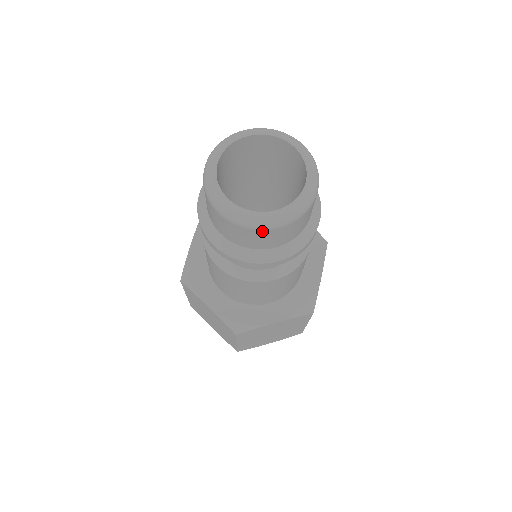
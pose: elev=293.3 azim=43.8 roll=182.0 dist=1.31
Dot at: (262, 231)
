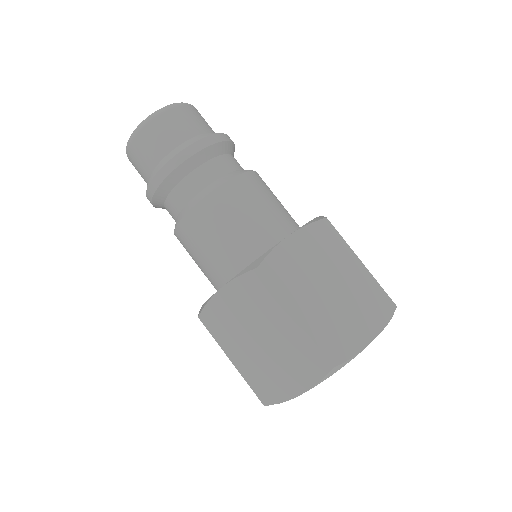
Dot at: (160, 117)
